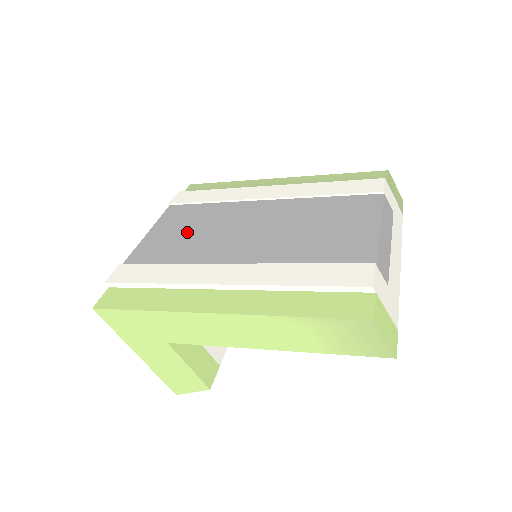
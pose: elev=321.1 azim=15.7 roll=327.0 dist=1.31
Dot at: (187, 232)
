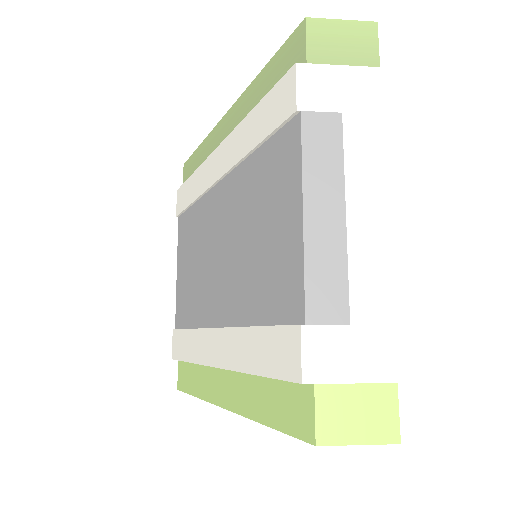
Dot at: (191, 267)
